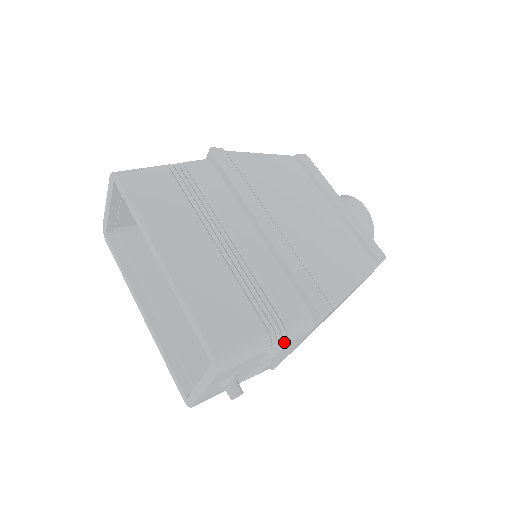
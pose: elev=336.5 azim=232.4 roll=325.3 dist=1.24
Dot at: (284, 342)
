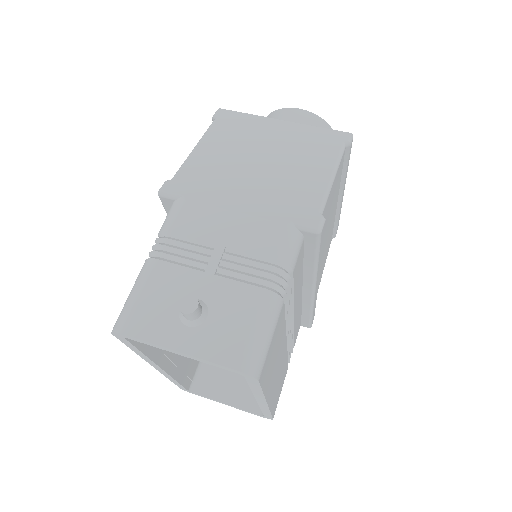
Dot at: occluded
